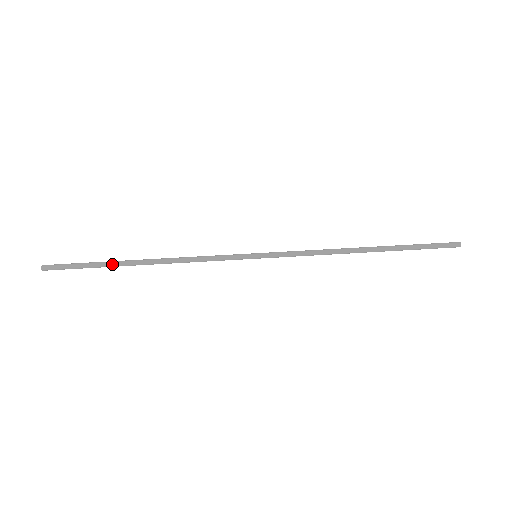
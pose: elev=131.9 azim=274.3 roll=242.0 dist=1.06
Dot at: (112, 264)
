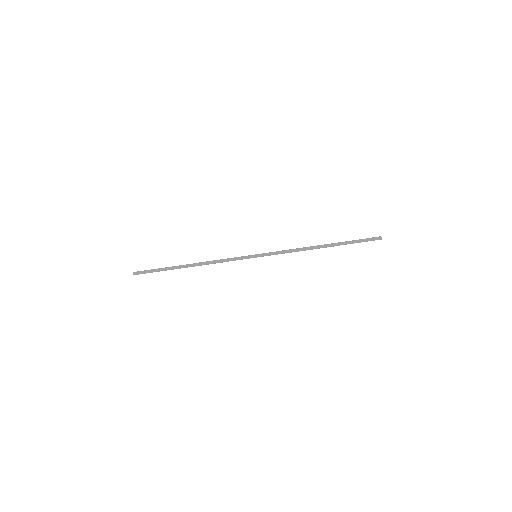
Dot at: (173, 269)
